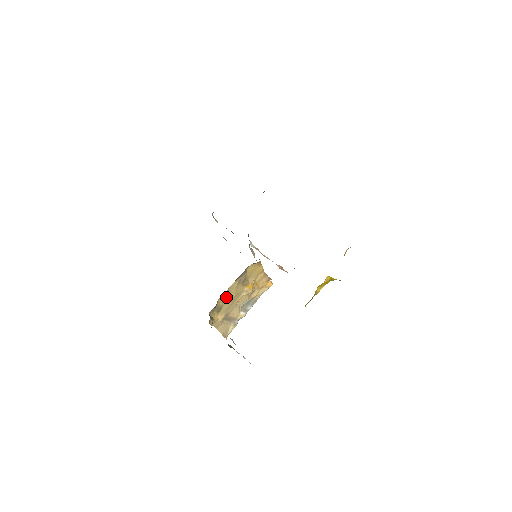
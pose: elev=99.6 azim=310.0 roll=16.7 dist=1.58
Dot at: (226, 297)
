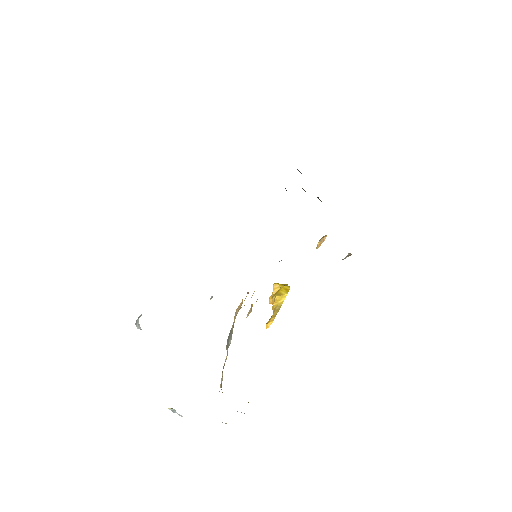
Dot at: occluded
